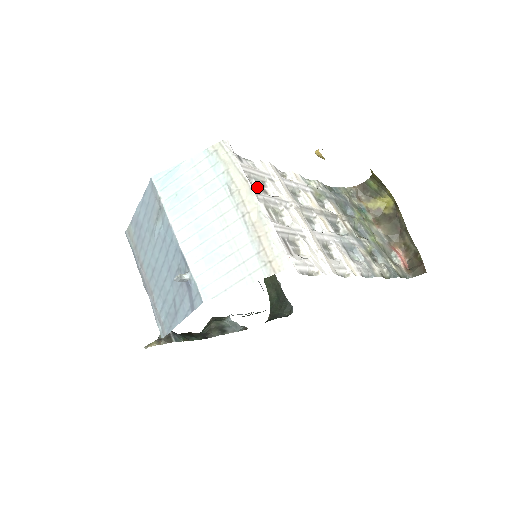
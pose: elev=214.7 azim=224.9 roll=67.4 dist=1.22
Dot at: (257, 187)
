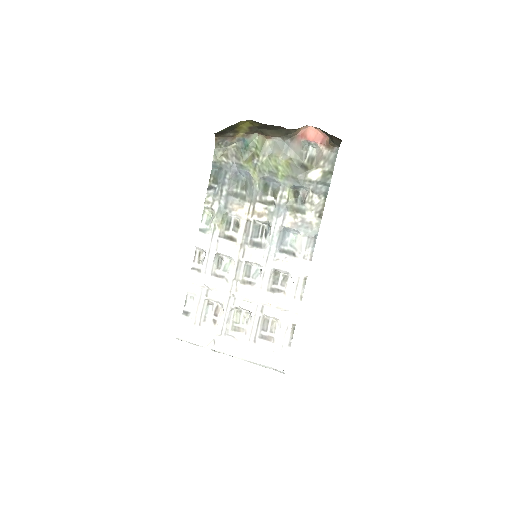
Dot at: (213, 317)
